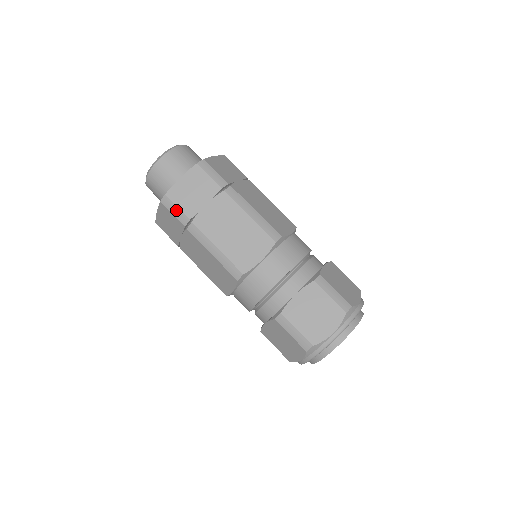
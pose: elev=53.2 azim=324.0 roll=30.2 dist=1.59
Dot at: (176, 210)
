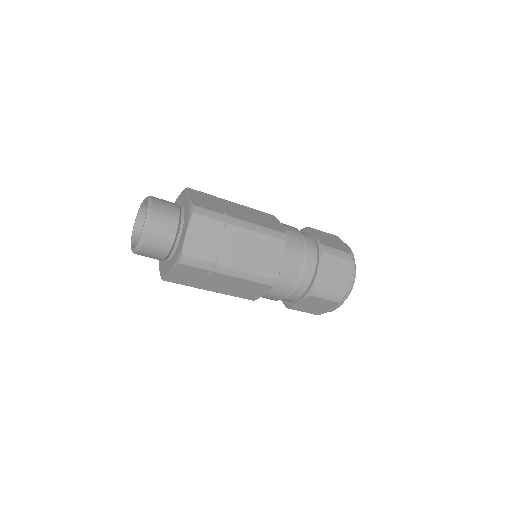
Dot at: (198, 262)
